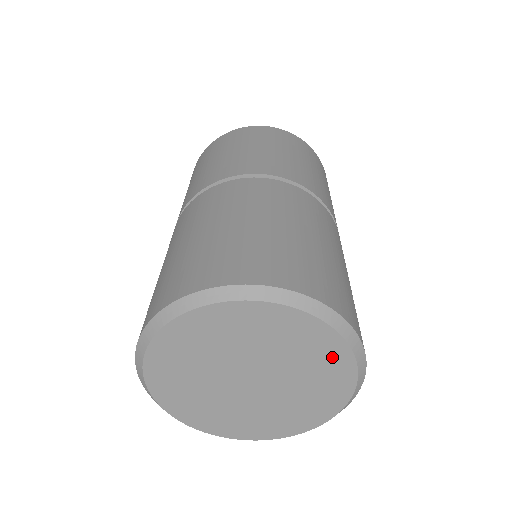
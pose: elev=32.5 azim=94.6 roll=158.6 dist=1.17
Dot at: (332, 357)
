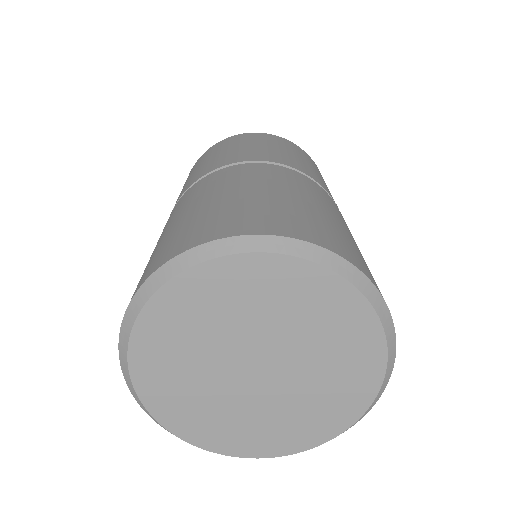
Dot at: (360, 341)
